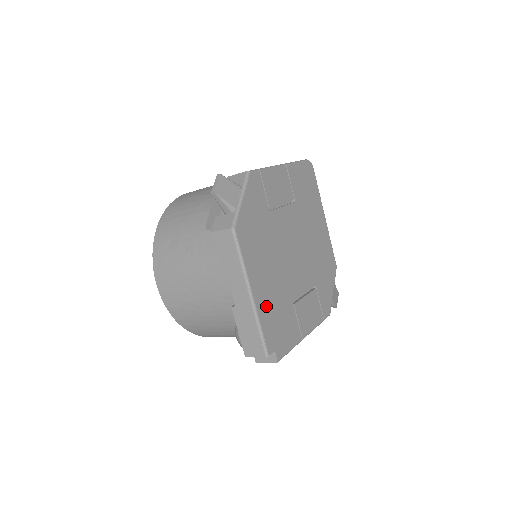
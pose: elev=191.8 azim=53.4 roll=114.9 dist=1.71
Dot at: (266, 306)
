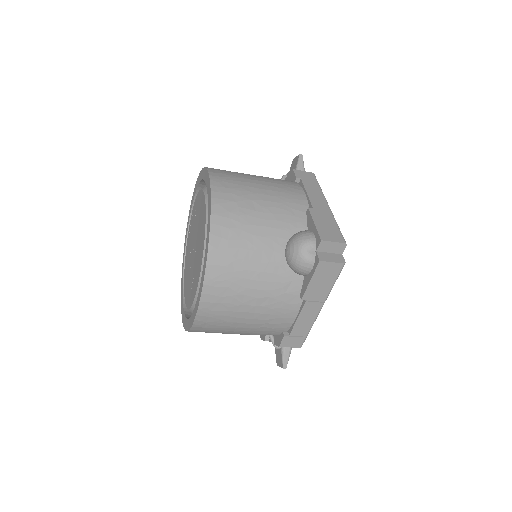
Dot at: occluded
